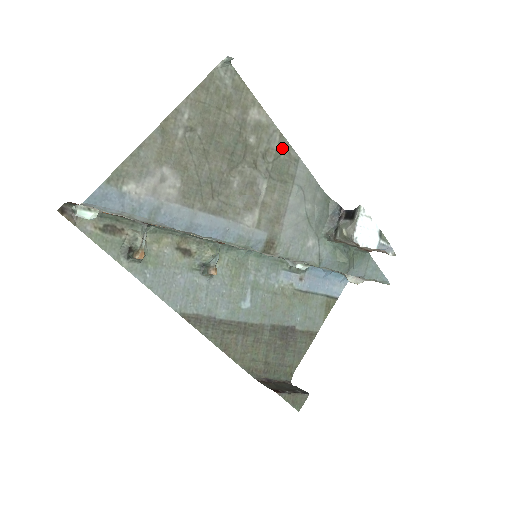
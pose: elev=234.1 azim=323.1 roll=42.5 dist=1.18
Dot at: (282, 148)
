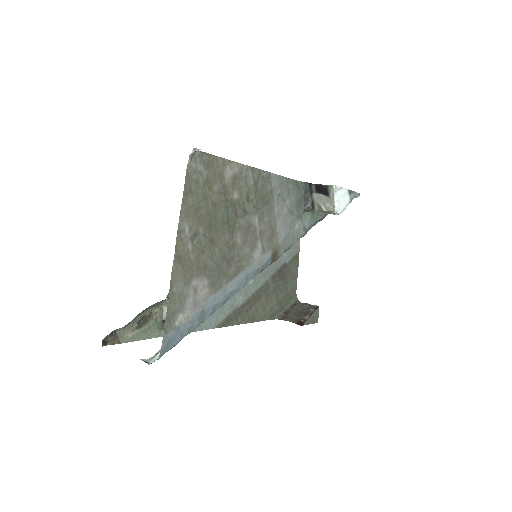
Dot at: (256, 178)
